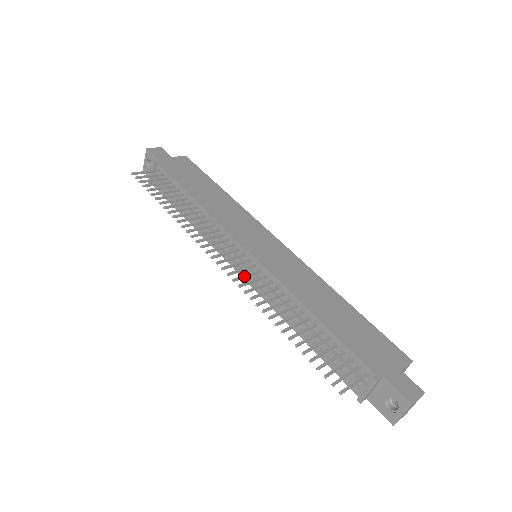
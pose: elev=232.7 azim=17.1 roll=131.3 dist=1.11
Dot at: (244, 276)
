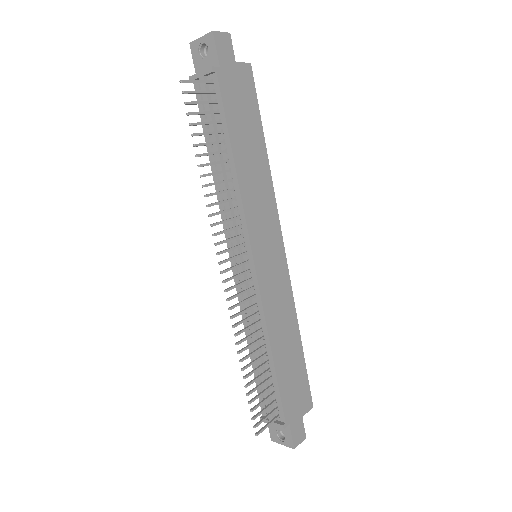
Dot at: occluded
